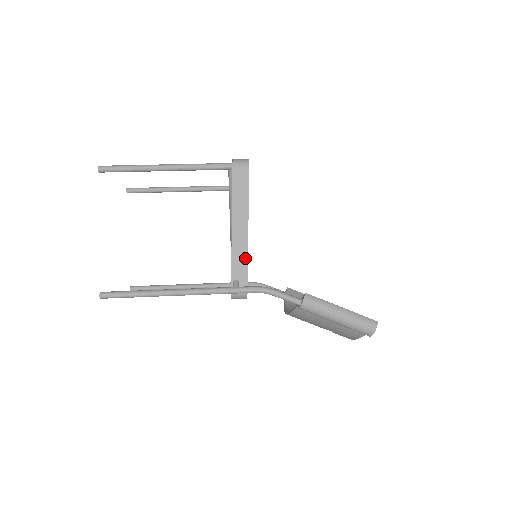
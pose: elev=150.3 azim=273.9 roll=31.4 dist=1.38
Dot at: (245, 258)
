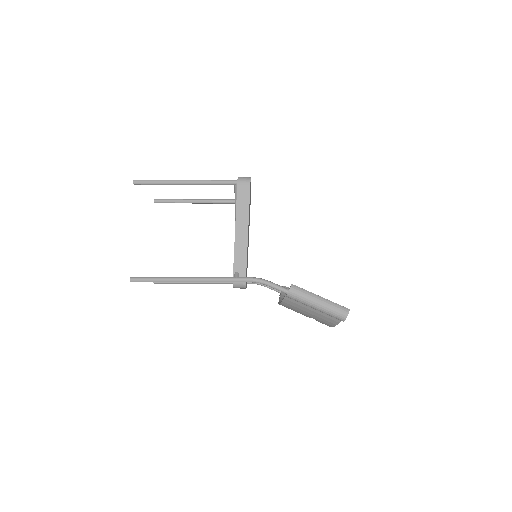
Dot at: (245, 255)
